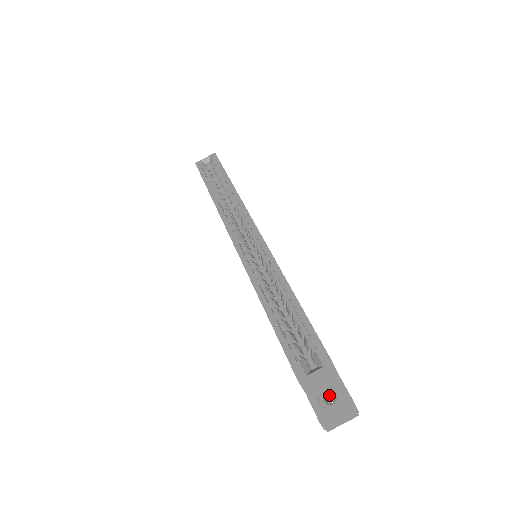
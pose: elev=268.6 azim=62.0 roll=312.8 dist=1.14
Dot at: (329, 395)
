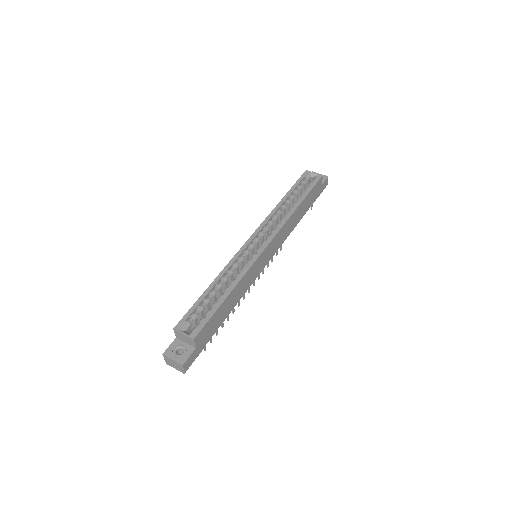
Dot at: (183, 351)
